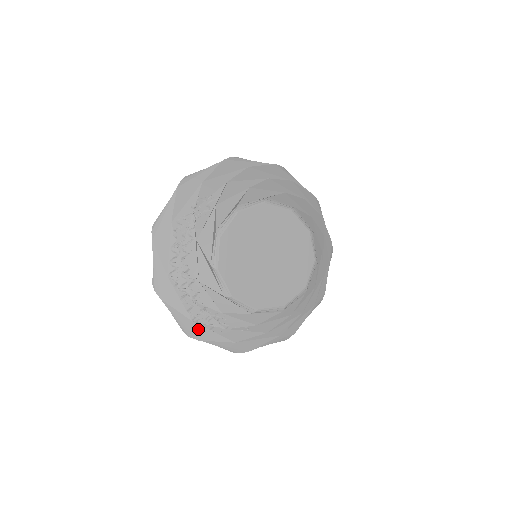
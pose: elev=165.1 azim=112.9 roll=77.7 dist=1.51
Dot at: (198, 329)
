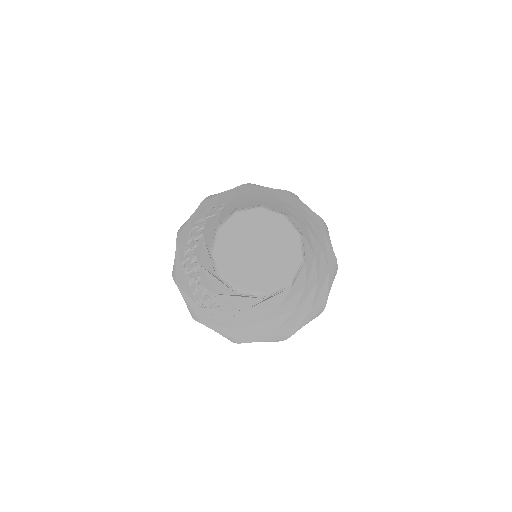
Dot at: (202, 313)
